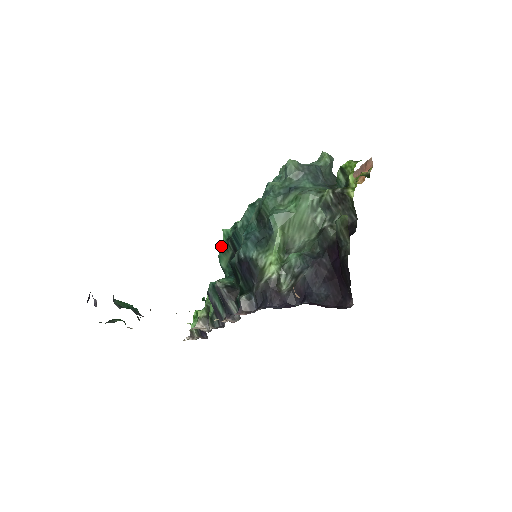
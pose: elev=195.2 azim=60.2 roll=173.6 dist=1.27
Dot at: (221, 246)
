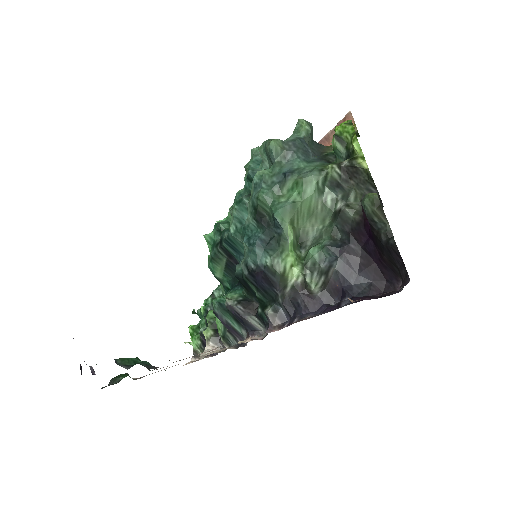
Dot at: (210, 255)
